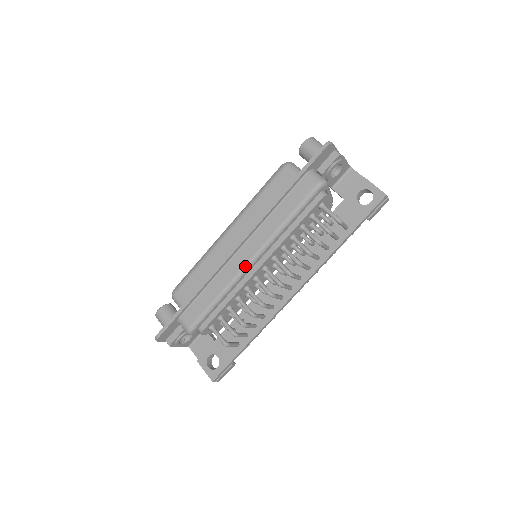
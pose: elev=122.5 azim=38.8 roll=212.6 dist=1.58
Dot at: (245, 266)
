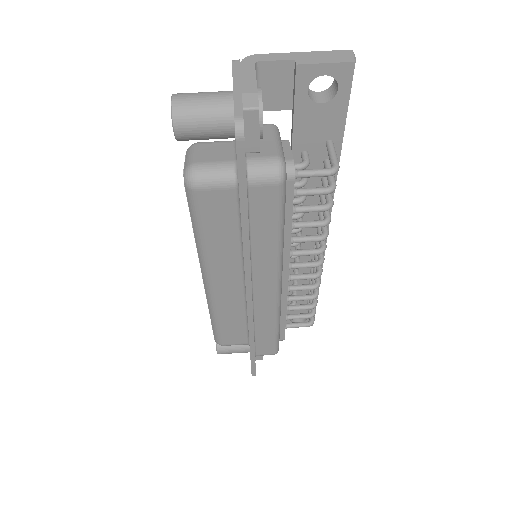
Dot at: (277, 297)
